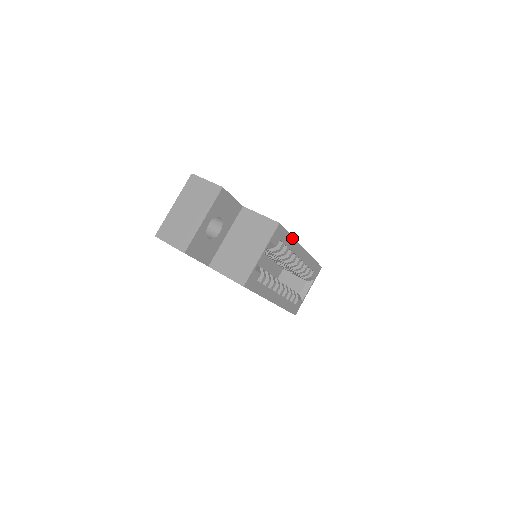
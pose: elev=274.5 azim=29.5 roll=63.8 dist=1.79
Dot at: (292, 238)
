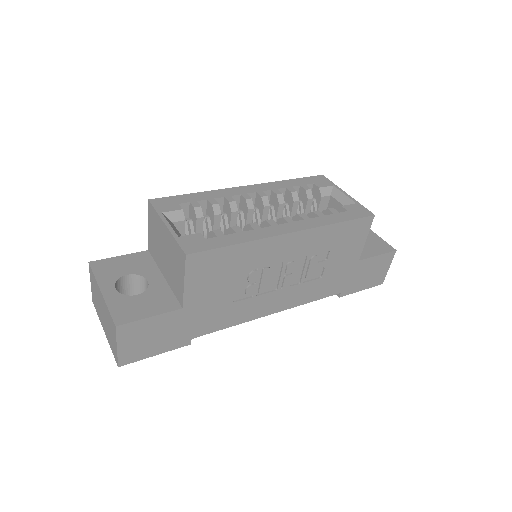
Dot at: (202, 194)
